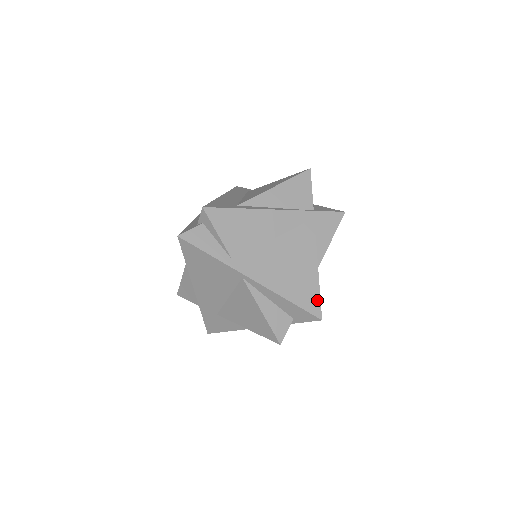
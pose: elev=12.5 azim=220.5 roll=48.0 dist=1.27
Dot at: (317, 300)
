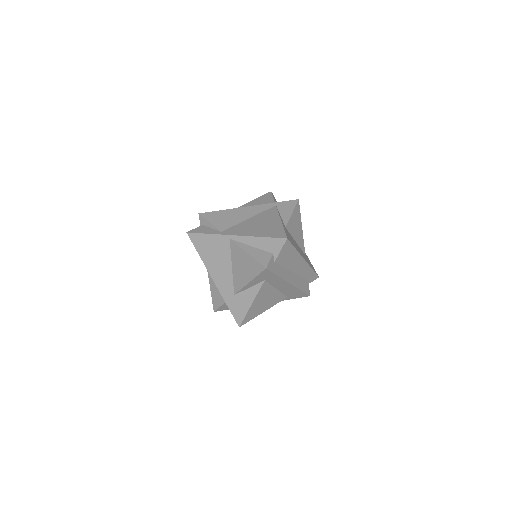
Dot at: (282, 232)
